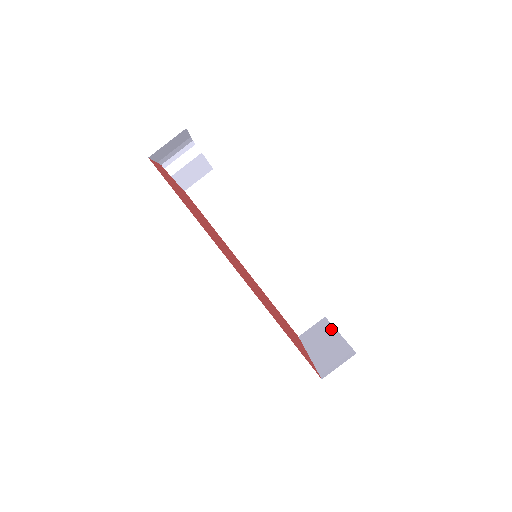
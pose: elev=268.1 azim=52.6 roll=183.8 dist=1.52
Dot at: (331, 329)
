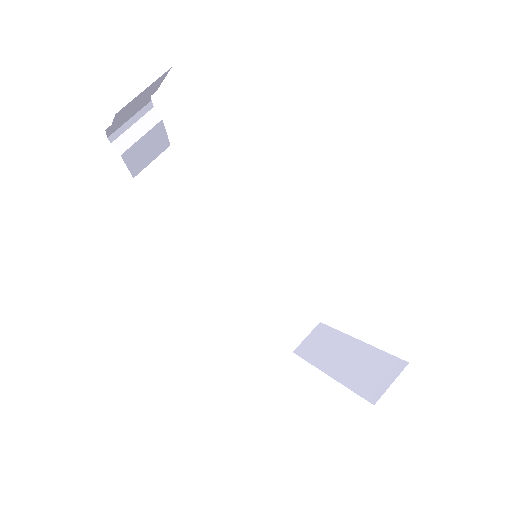
Dot at: (342, 336)
